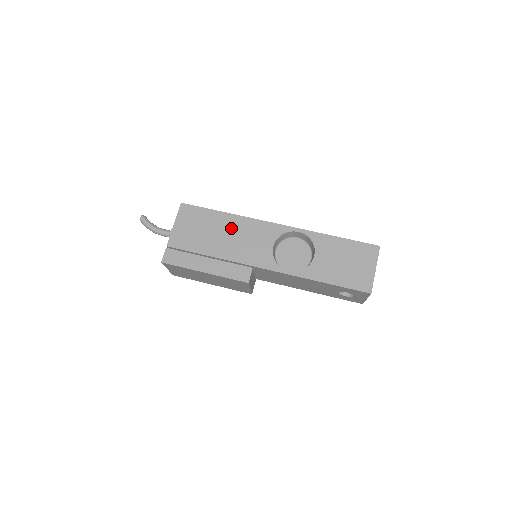
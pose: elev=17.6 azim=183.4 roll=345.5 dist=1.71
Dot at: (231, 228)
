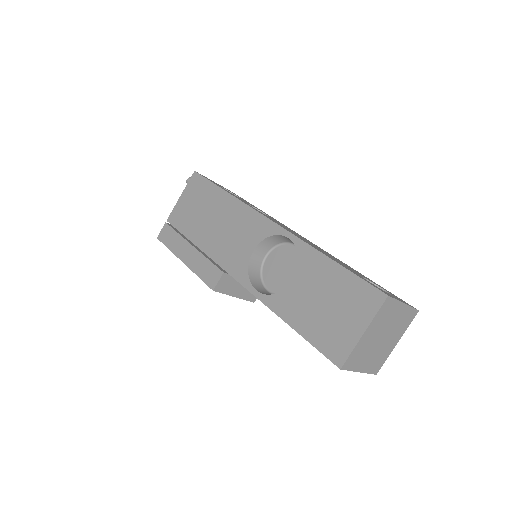
Dot at: (223, 213)
